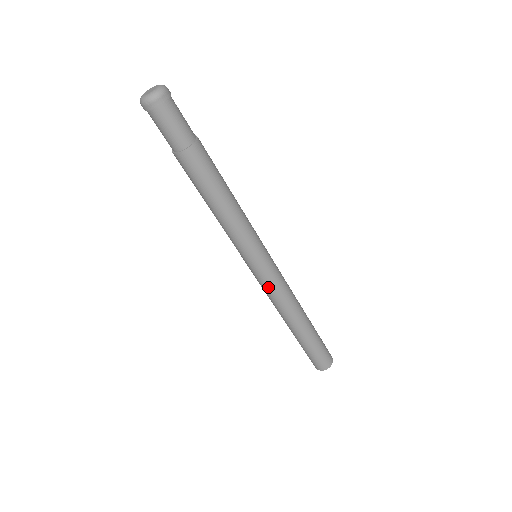
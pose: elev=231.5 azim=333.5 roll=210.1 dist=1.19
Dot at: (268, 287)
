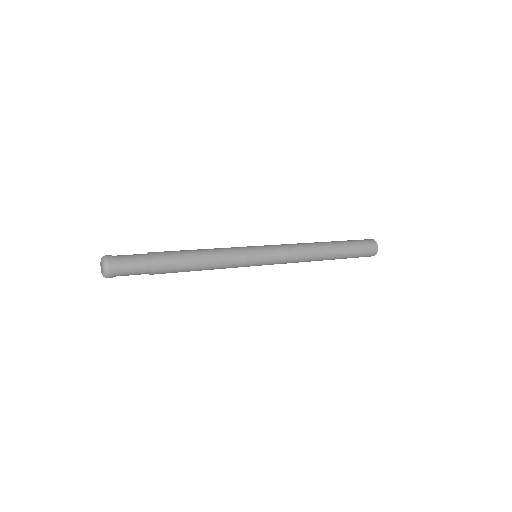
Dot at: occluded
